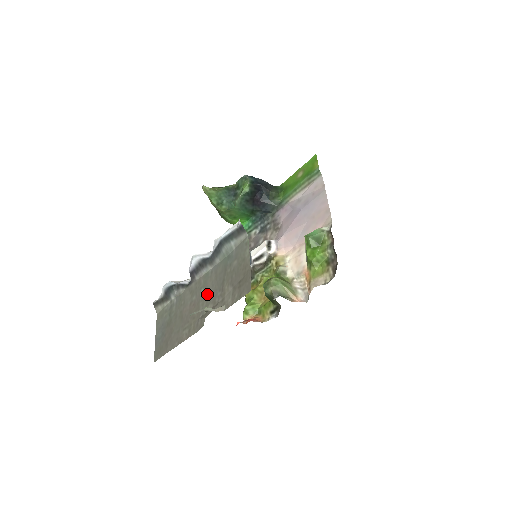
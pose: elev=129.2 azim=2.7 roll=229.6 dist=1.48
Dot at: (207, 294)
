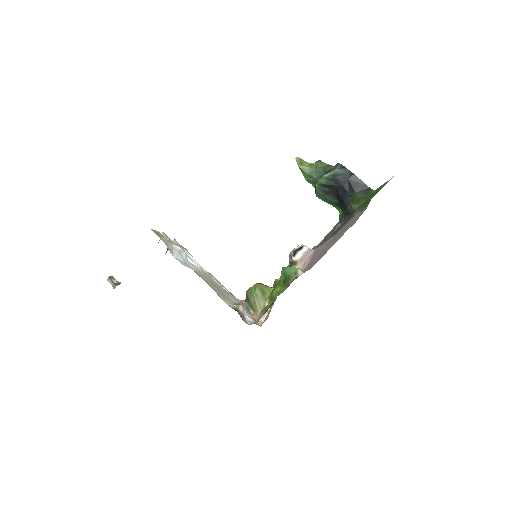
Dot at: occluded
